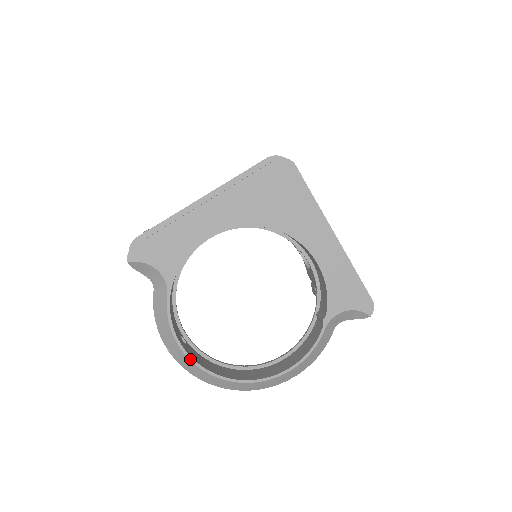
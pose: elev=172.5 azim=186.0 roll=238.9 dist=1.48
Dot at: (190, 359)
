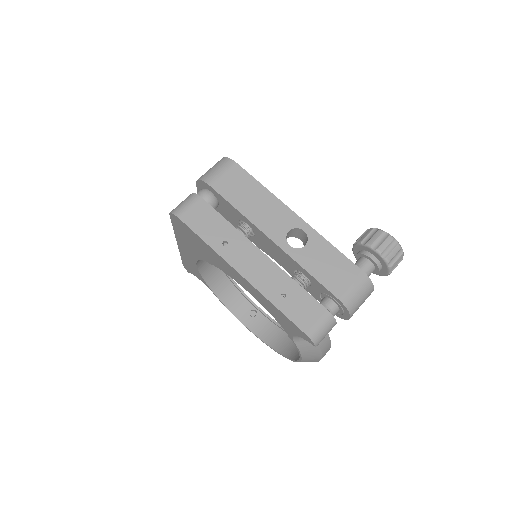
Dot at: occluded
